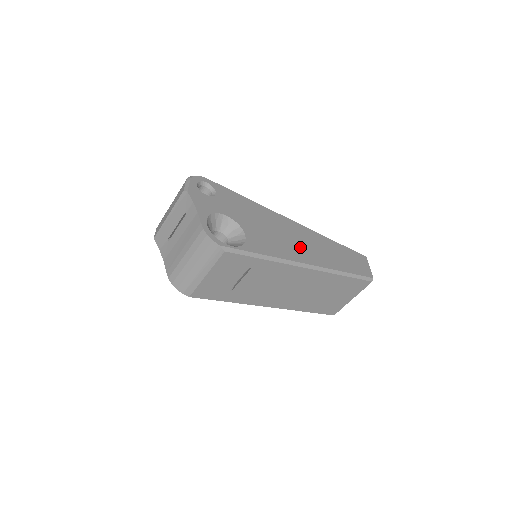
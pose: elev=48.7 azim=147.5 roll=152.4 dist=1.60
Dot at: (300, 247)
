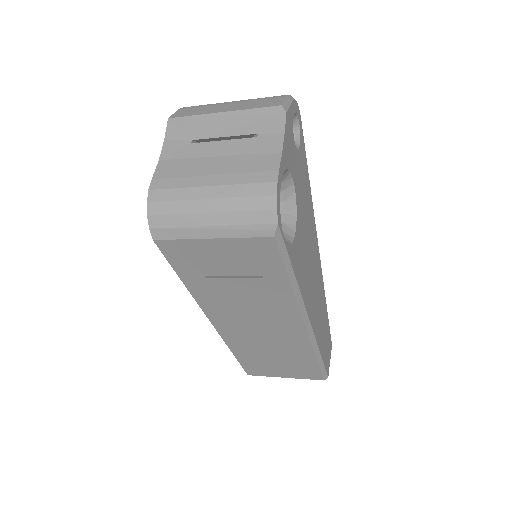
Dot at: (313, 293)
